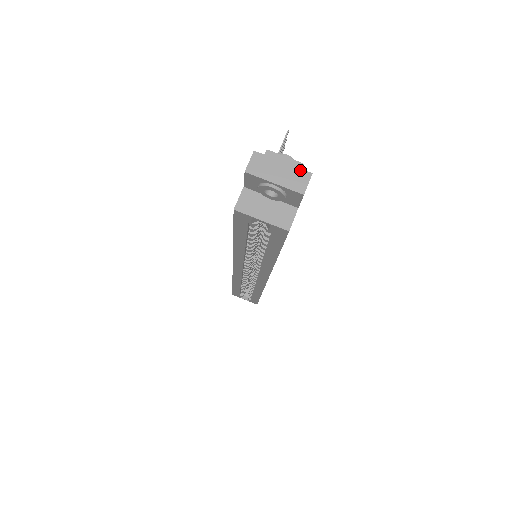
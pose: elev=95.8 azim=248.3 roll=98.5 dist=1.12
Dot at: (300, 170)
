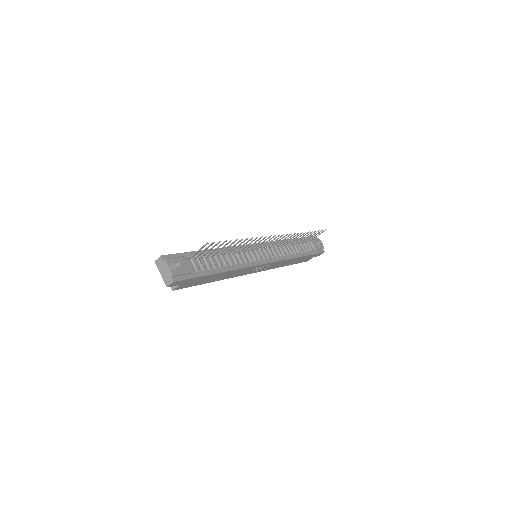
Dot at: (170, 277)
